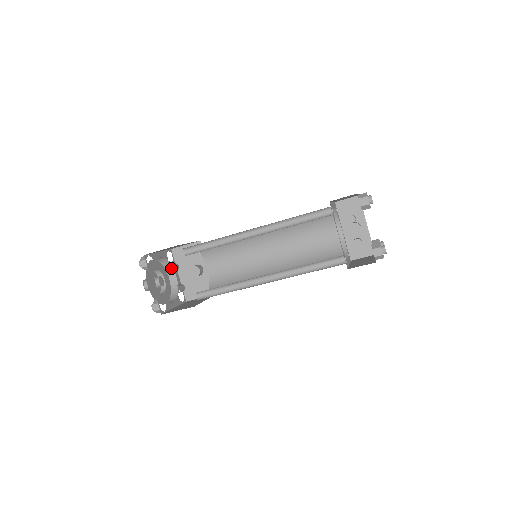
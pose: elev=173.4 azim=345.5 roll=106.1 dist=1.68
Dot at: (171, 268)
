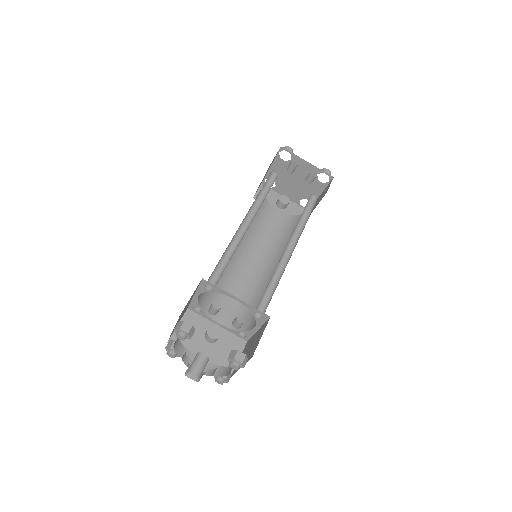
Dot at: (188, 354)
